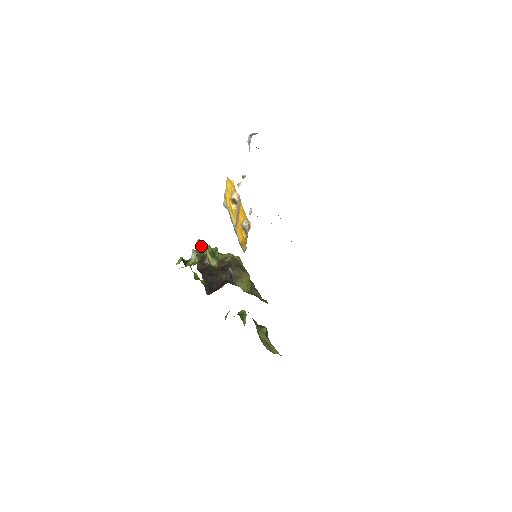
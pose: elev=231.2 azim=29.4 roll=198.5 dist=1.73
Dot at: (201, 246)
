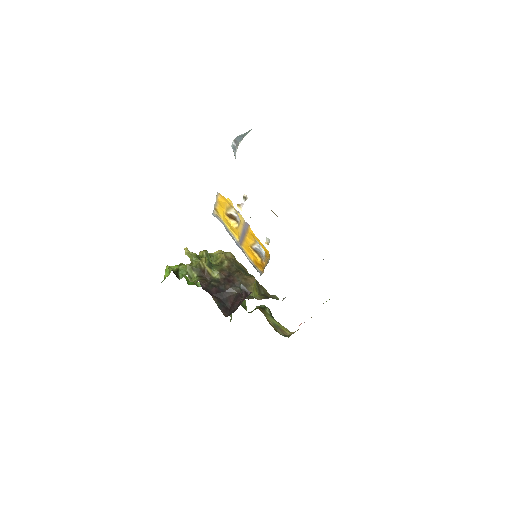
Dot at: (192, 256)
